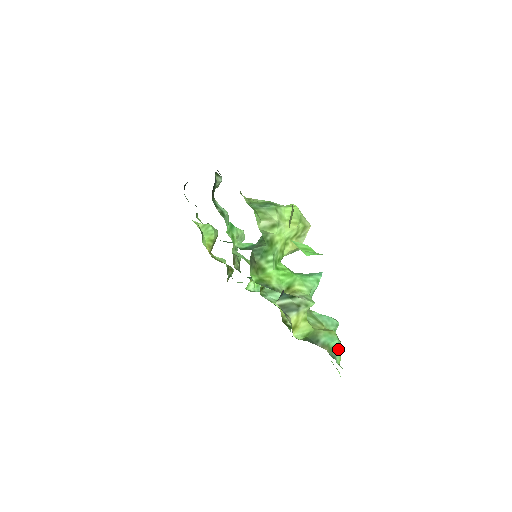
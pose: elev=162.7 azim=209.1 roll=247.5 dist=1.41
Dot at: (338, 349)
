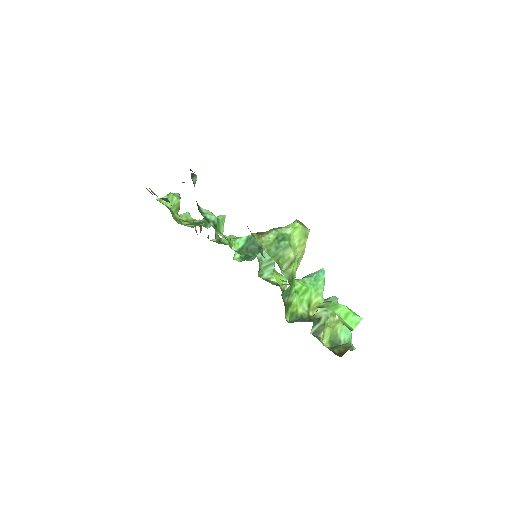
Dot at: (351, 336)
